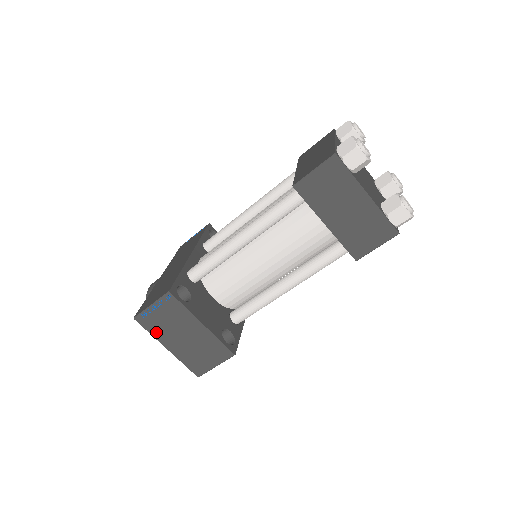
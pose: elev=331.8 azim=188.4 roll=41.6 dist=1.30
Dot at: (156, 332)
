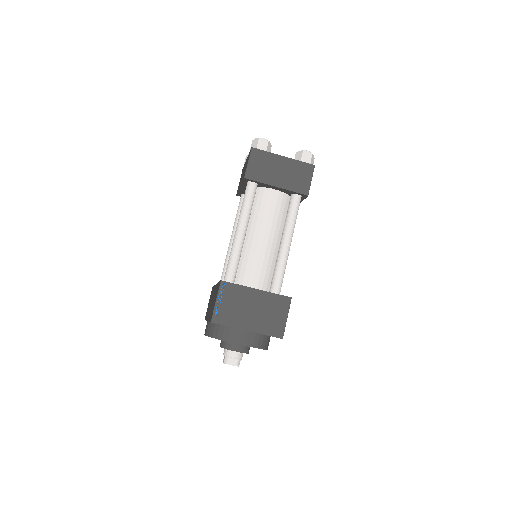
Dot at: (232, 322)
